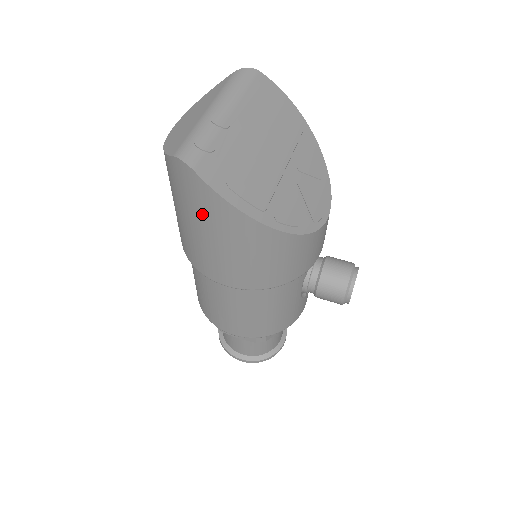
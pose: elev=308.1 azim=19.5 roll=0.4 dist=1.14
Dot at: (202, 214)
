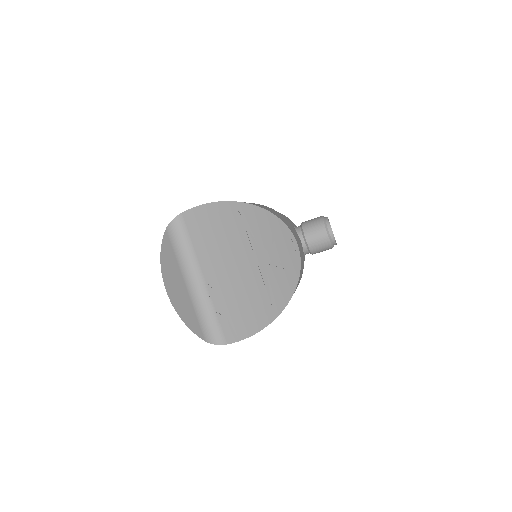
Dot at: occluded
